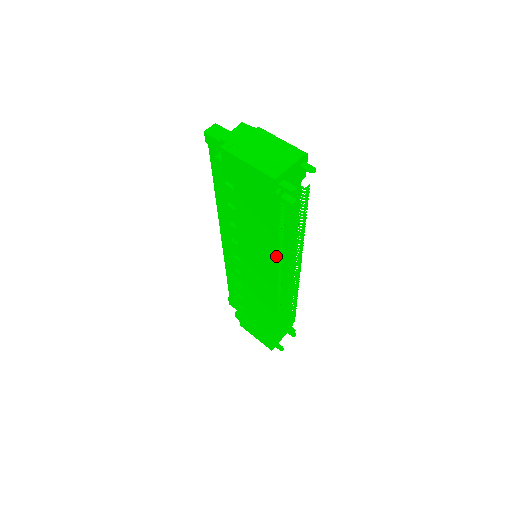
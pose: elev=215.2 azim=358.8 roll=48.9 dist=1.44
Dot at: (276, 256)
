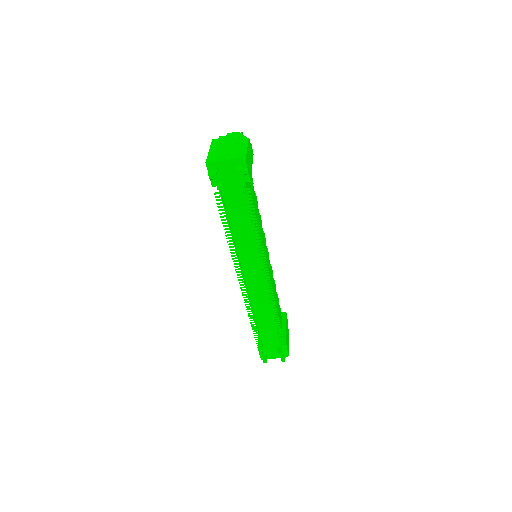
Dot at: (234, 244)
